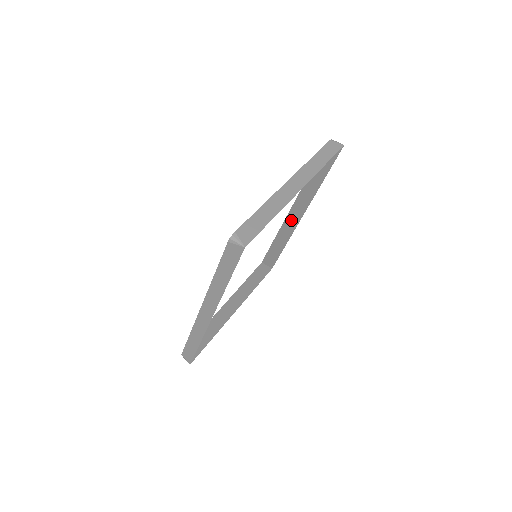
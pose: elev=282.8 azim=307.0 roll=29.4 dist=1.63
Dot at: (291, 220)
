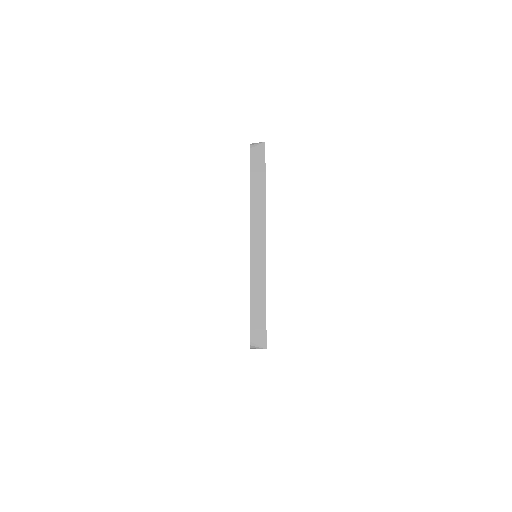
Dot at: occluded
